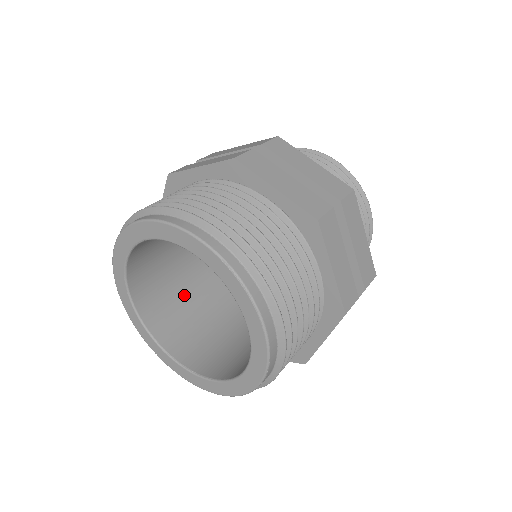
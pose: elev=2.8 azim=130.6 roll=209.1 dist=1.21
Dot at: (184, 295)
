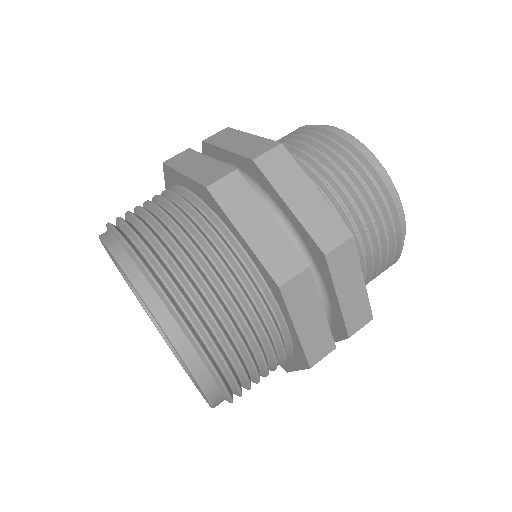
Dot at: occluded
